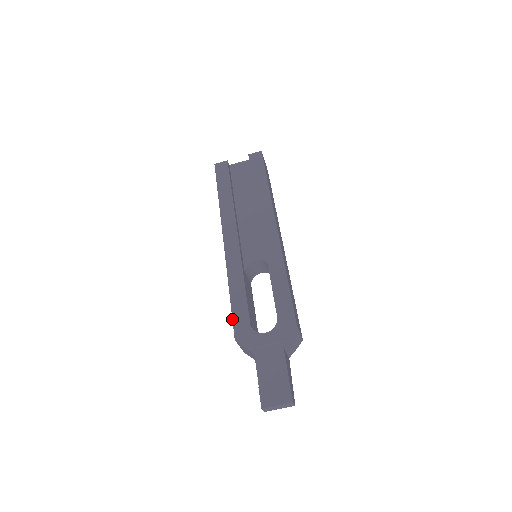
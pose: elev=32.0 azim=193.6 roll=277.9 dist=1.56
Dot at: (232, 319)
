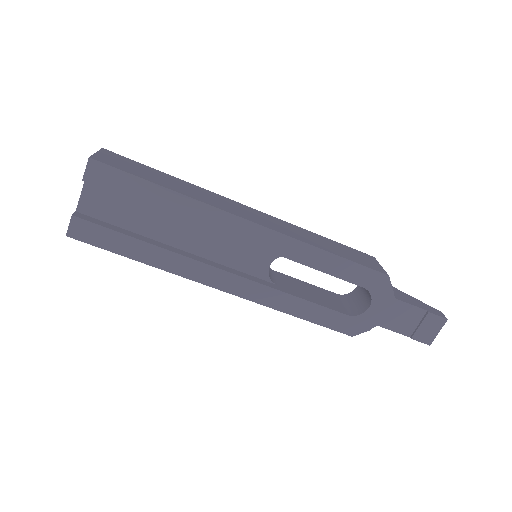
Dot at: occluded
